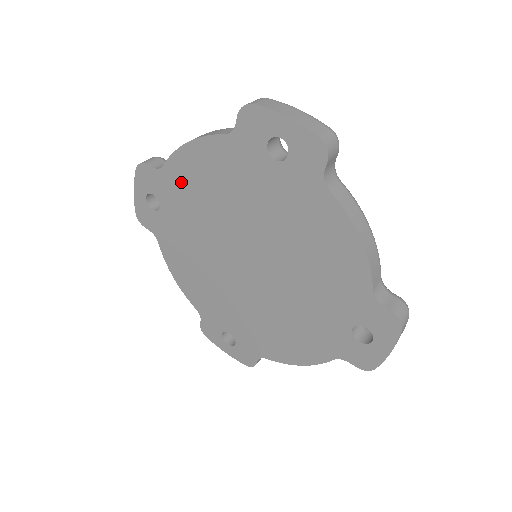
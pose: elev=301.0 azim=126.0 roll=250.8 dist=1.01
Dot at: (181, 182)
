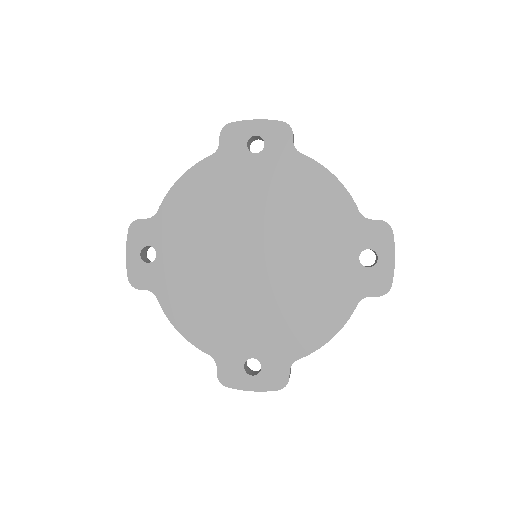
Dot at: (177, 216)
